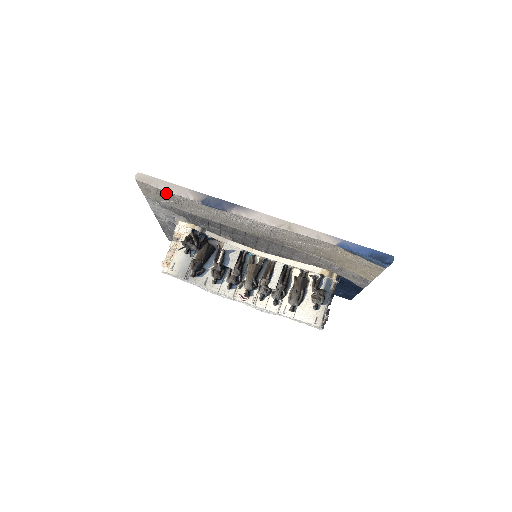
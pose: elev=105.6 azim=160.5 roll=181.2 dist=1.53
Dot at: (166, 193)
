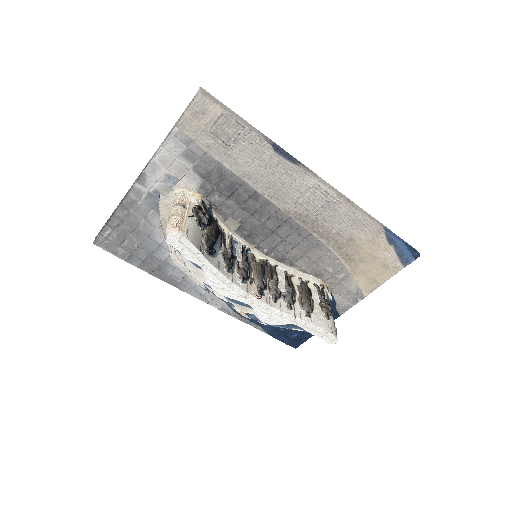
Dot at: (230, 123)
